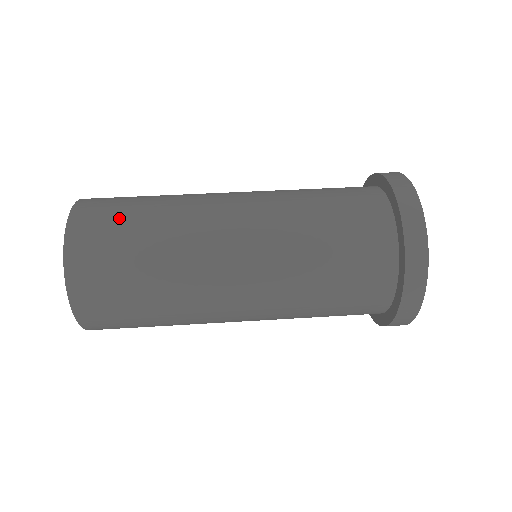
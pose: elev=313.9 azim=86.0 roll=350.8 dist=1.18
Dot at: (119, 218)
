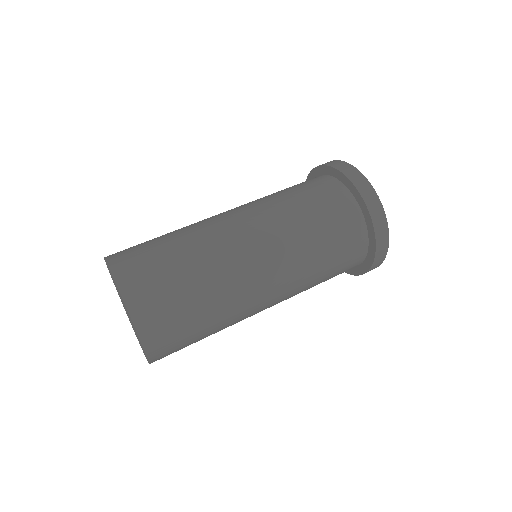
Dot at: (175, 303)
